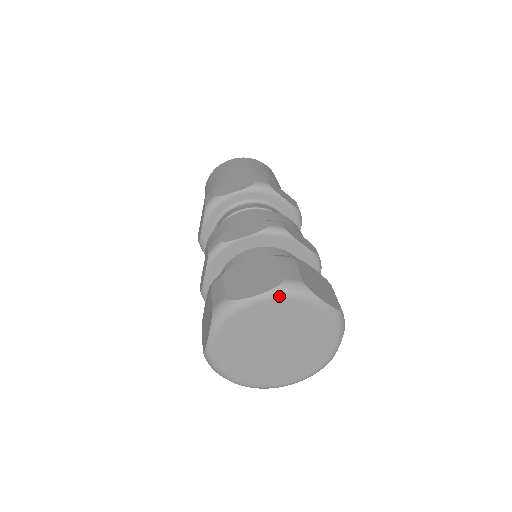
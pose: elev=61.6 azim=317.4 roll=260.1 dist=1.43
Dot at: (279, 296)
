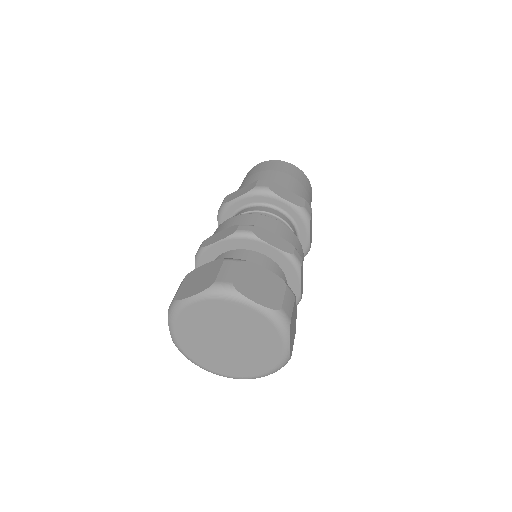
Dot at: (210, 297)
